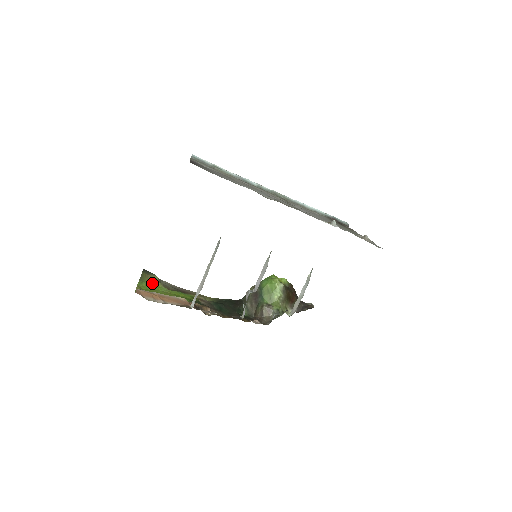
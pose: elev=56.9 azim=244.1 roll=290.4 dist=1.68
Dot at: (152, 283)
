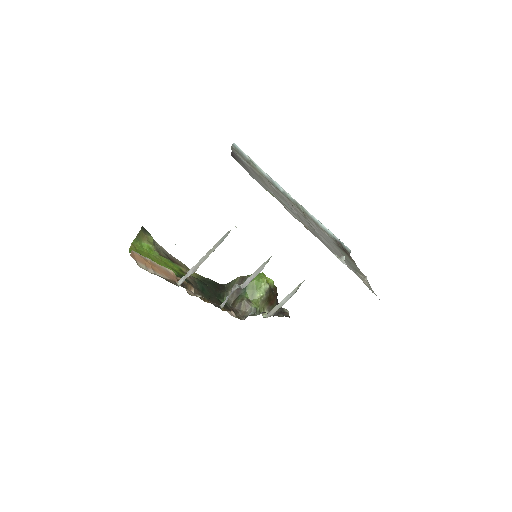
Dot at: (146, 244)
